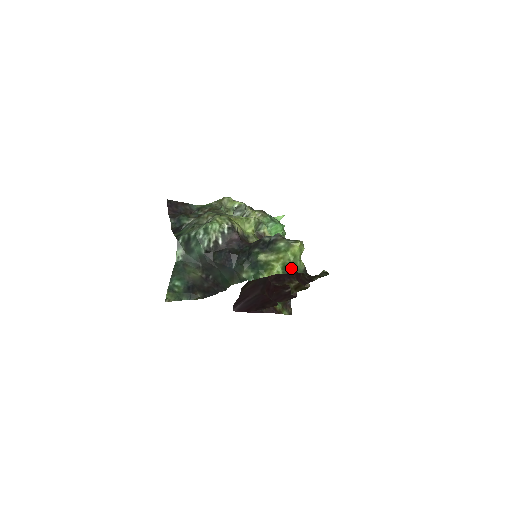
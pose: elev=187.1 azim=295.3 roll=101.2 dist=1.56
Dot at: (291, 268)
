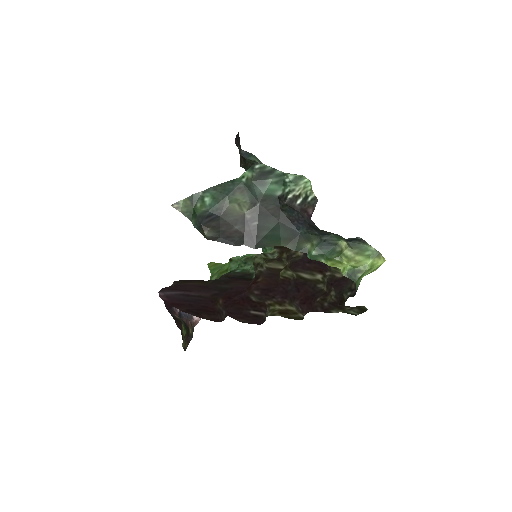
Dot at: (357, 276)
